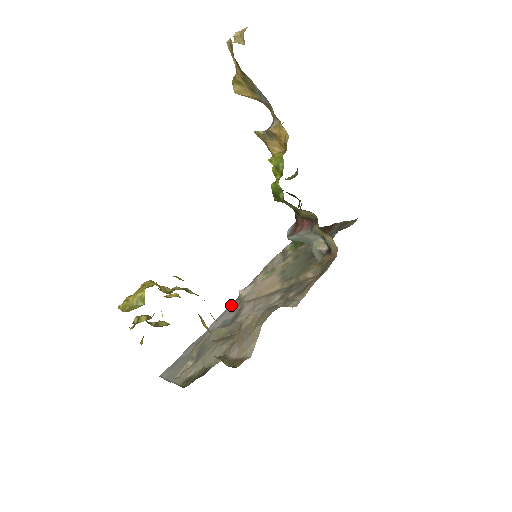
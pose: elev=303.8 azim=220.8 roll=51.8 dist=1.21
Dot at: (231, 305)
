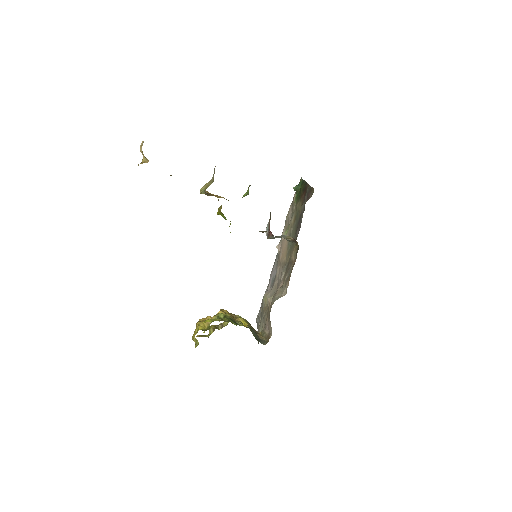
Dot at: (275, 260)
